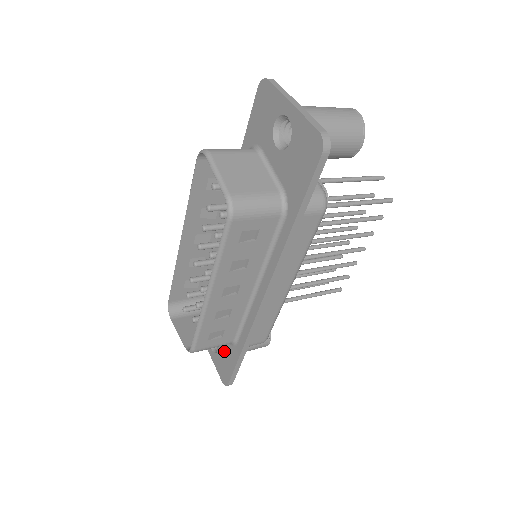
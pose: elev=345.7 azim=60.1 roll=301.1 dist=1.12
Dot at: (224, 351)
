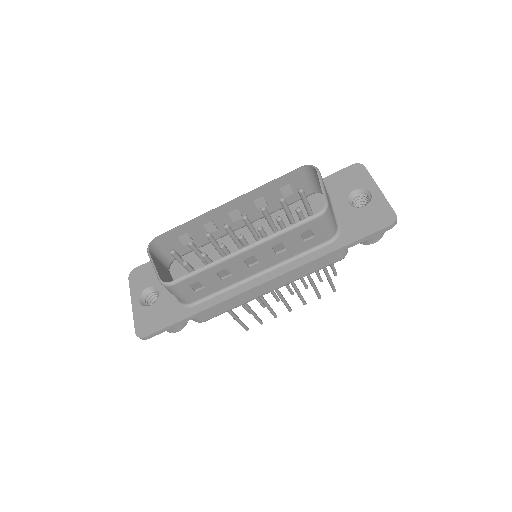
Dot at: (164, 308)
